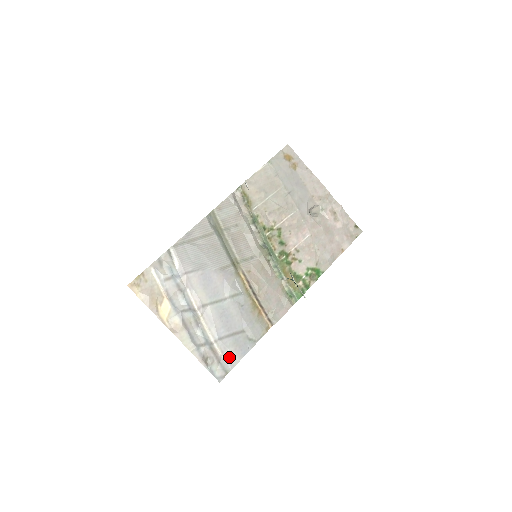
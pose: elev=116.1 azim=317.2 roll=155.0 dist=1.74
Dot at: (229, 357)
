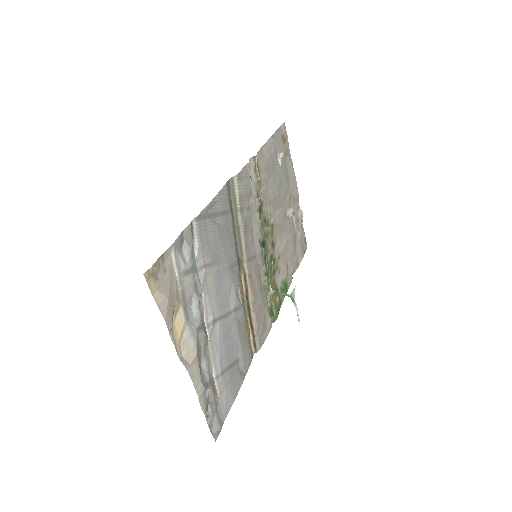
Dot at: (225, 400)
